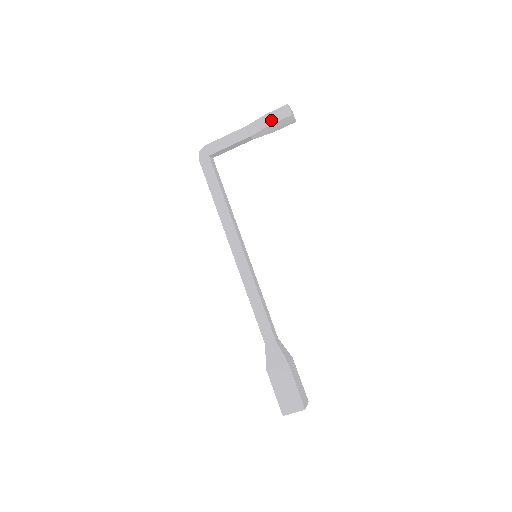
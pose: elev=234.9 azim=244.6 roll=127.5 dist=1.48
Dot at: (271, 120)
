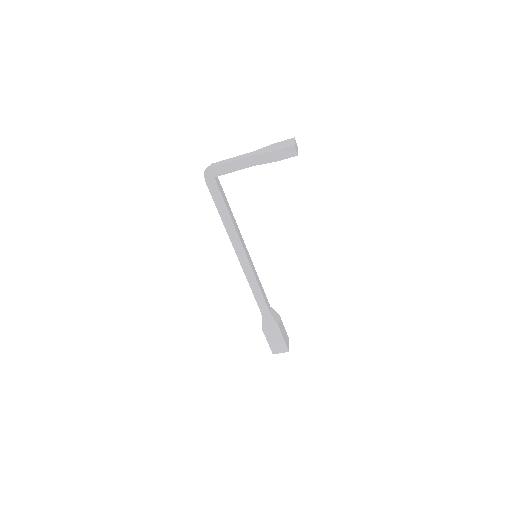
Dot at: (277, 158)
